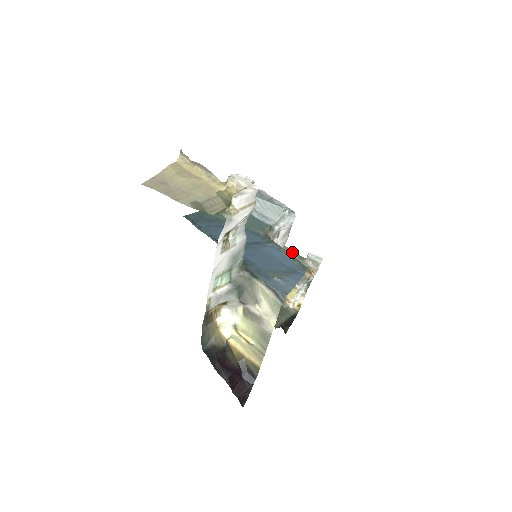
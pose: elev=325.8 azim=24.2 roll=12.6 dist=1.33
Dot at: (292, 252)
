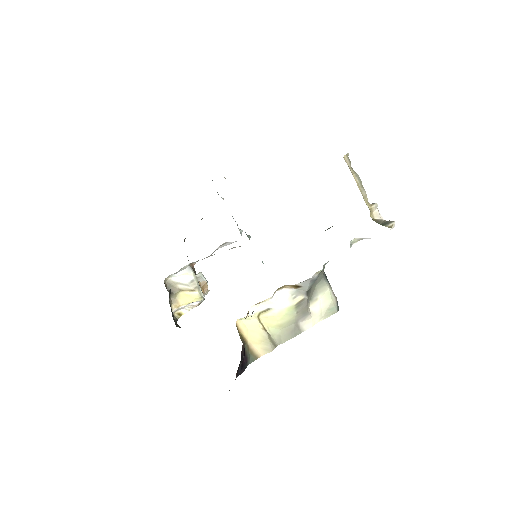
Dot at: occluded
